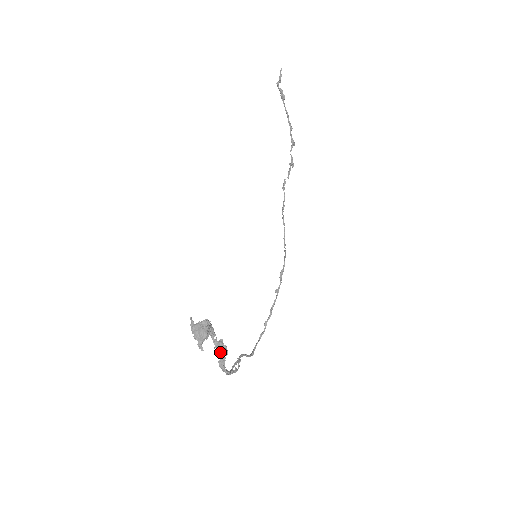
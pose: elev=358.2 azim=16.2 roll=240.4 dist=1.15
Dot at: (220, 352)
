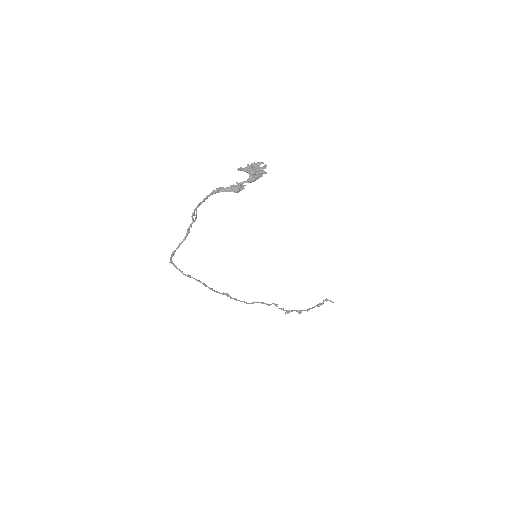
Dot at: (233, 187)
